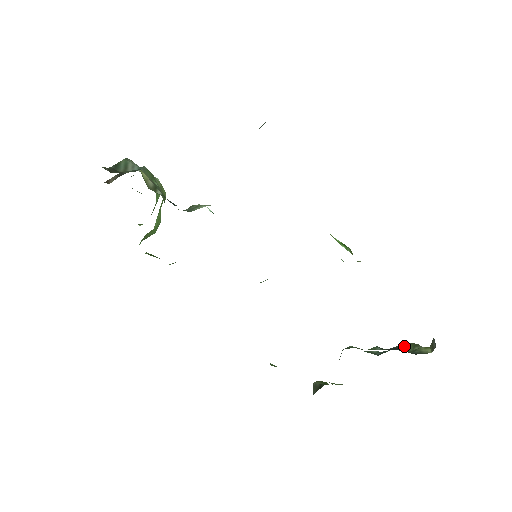
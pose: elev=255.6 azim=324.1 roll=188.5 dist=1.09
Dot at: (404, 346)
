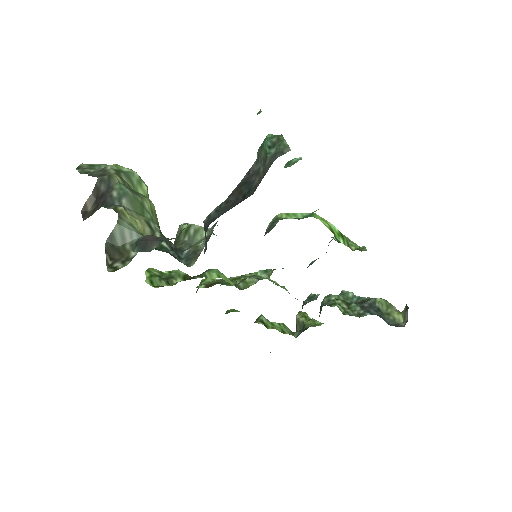
Dot at: (379, 304)
